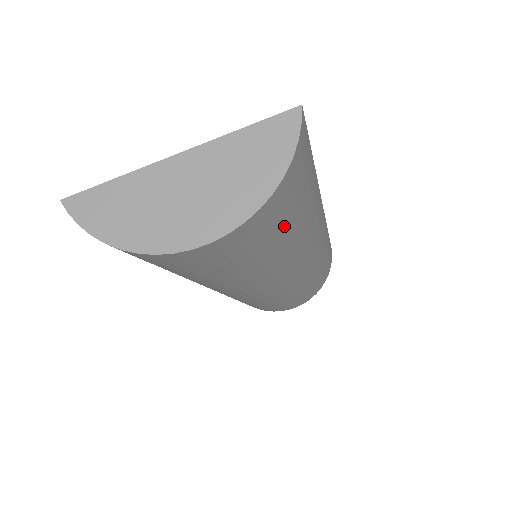
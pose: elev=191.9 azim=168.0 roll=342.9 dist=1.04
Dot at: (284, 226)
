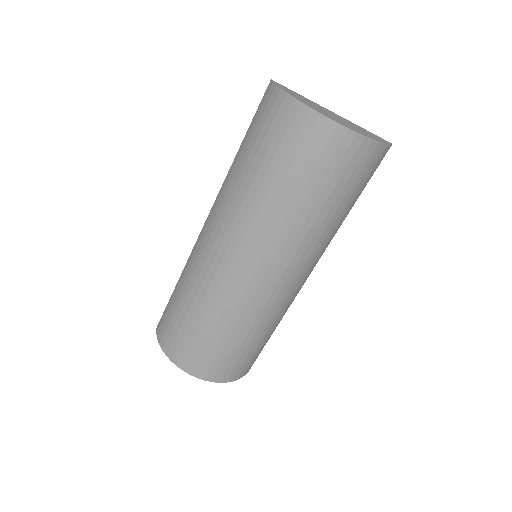
Dot at: (342, 185)
